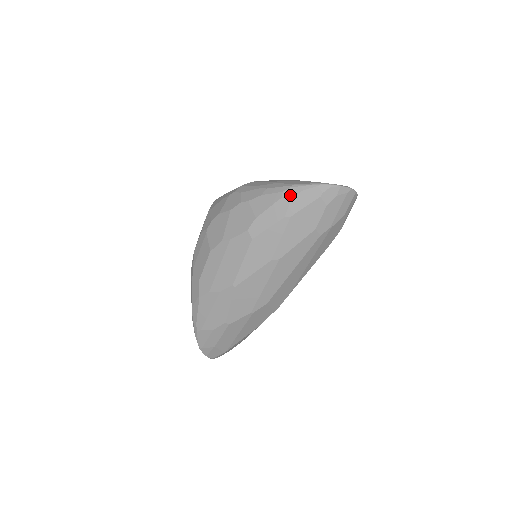
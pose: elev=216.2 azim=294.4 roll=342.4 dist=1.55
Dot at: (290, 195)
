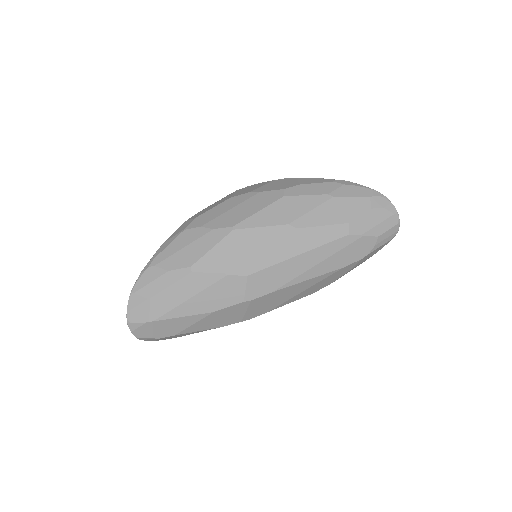
Dot at: (343, 183)
